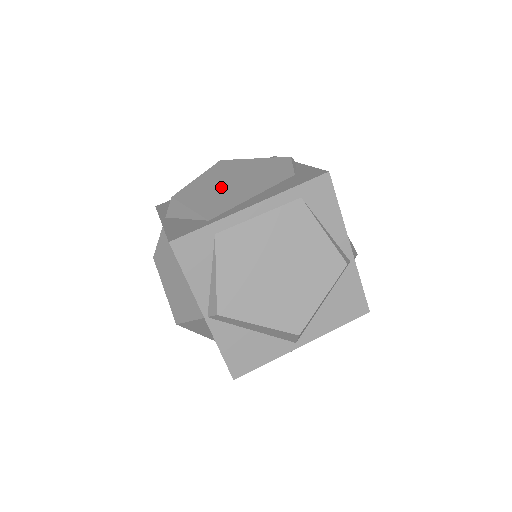
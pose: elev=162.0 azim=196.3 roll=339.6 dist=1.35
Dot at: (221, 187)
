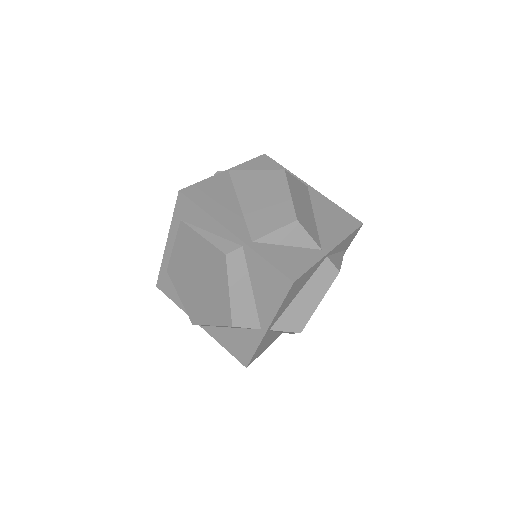
Dot at: occluded
